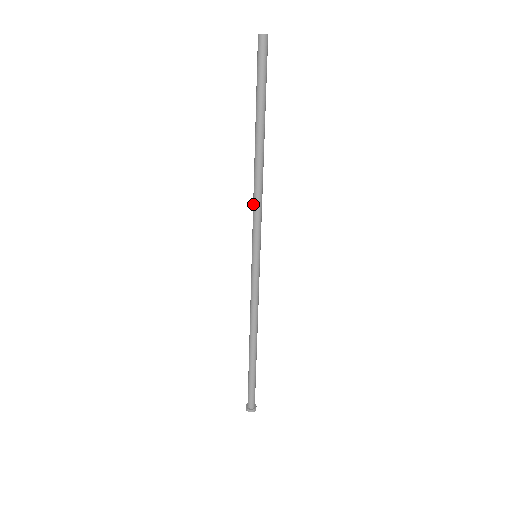
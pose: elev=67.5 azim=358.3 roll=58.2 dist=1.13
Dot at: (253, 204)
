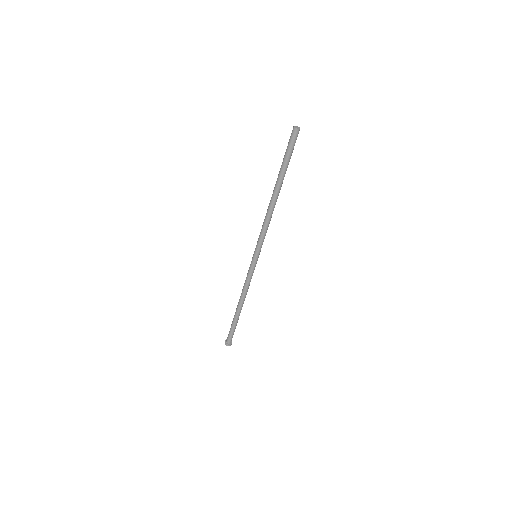
Dot at: (263, 227)
